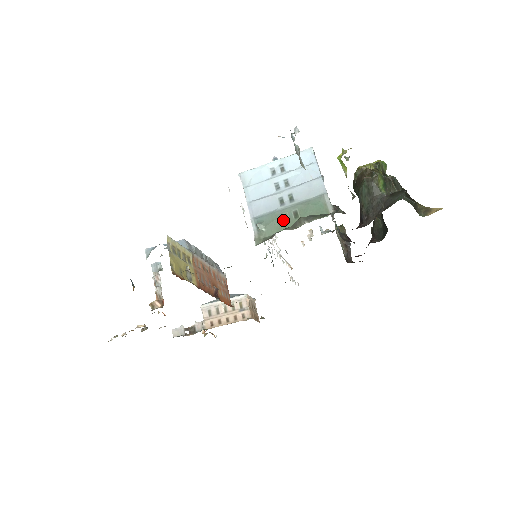
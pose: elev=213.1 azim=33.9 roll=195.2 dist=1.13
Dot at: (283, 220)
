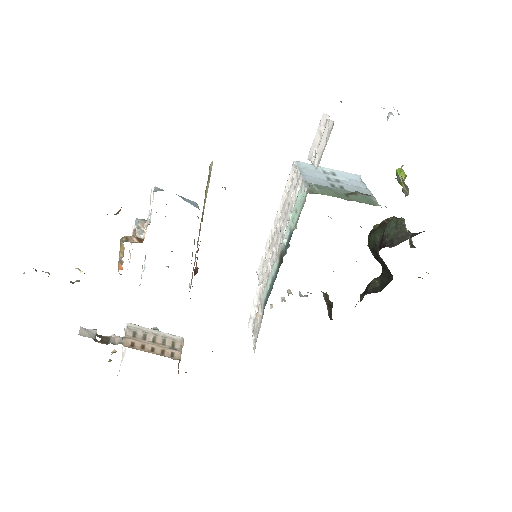
Dot at: (335, 193)
